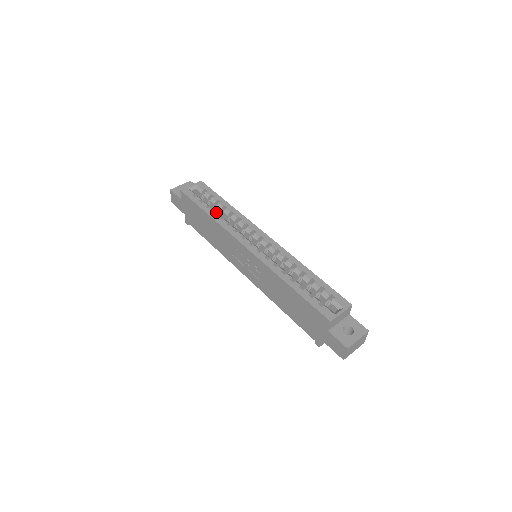
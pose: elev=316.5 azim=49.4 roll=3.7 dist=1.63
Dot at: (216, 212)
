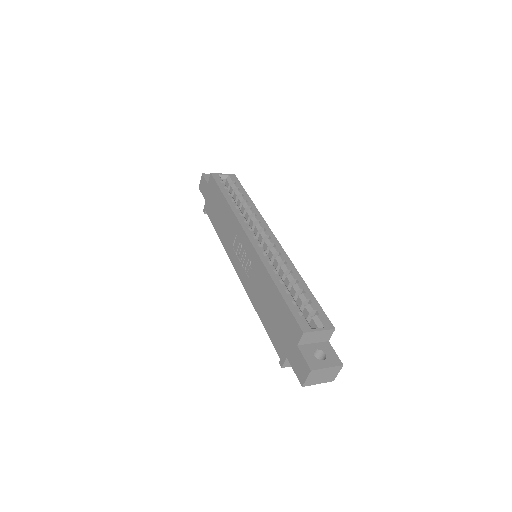
Dot at: occluded
